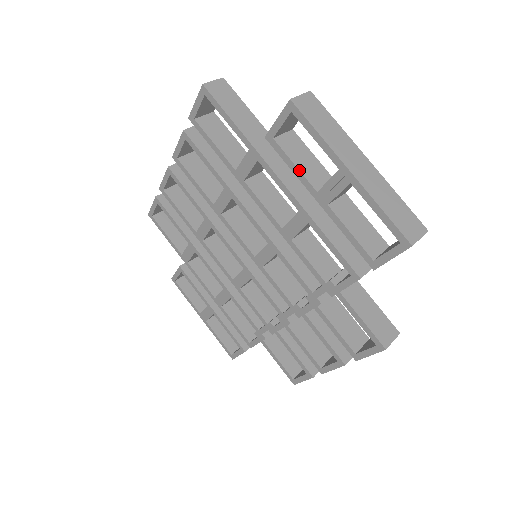
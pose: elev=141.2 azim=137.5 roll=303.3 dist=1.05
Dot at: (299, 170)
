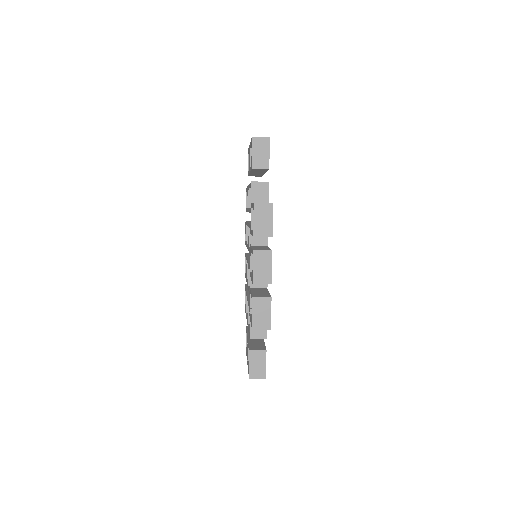
Dot at: occluded
